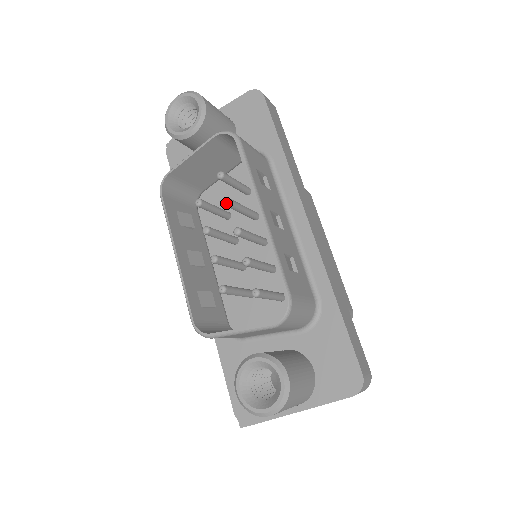
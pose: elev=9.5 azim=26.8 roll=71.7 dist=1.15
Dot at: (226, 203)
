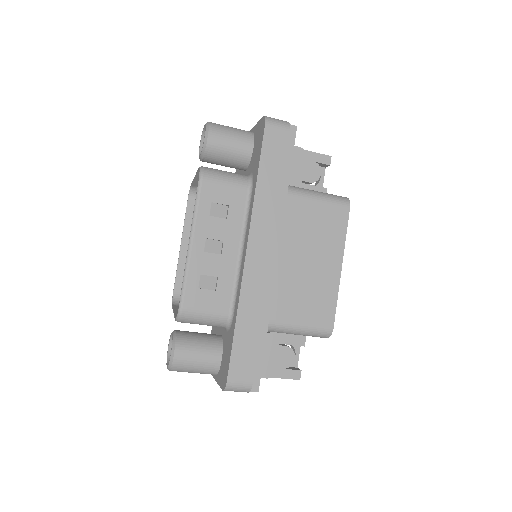
Dot at: occluded
